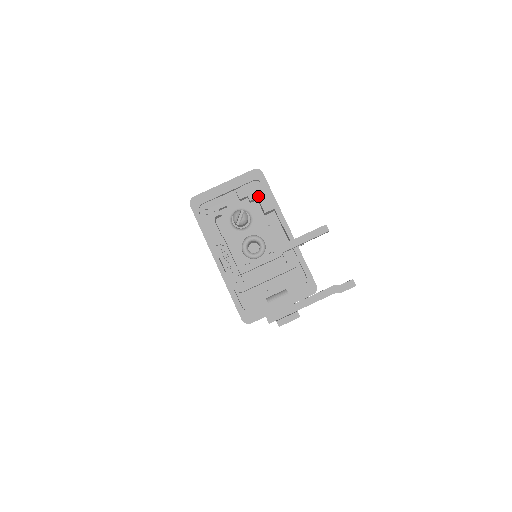
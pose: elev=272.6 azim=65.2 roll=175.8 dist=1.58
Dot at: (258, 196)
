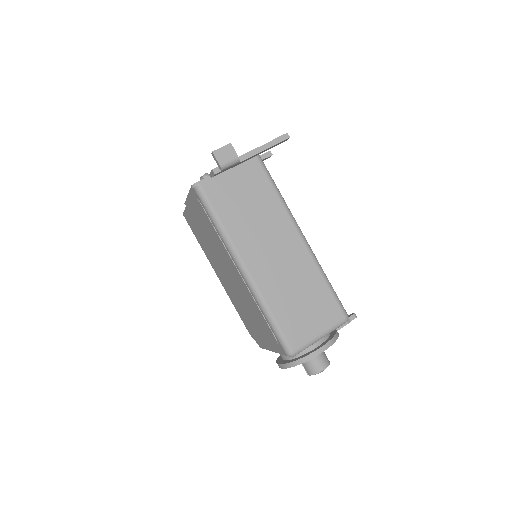
Dot at: occluded
